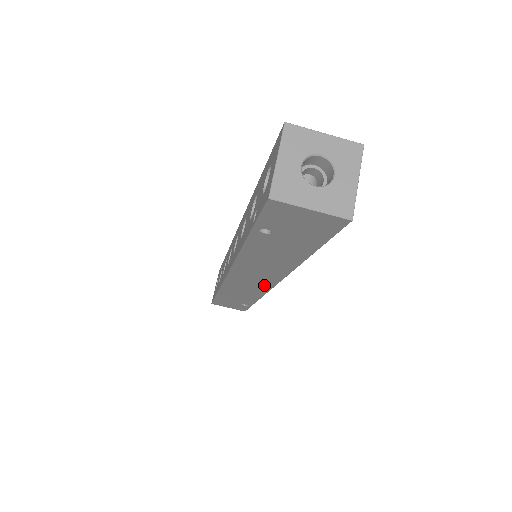
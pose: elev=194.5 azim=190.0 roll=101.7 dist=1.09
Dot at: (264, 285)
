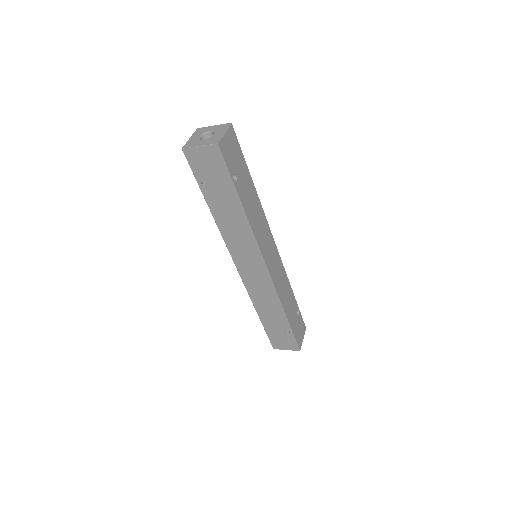
Dot at: (262, 272)
